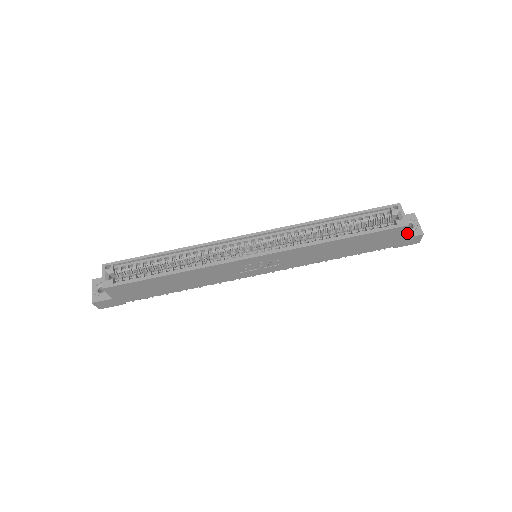
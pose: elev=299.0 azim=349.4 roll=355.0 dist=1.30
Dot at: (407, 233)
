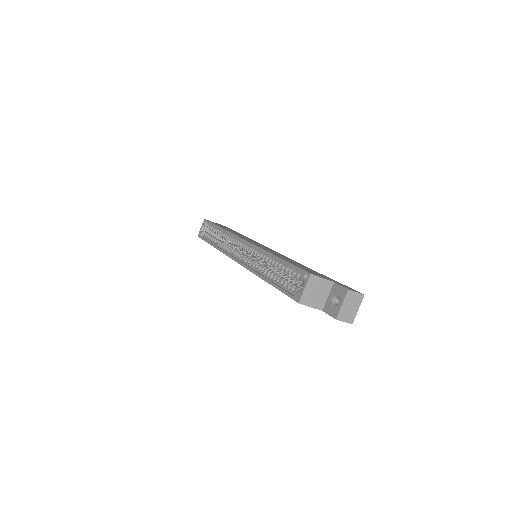
Dot at: (327, 307)
